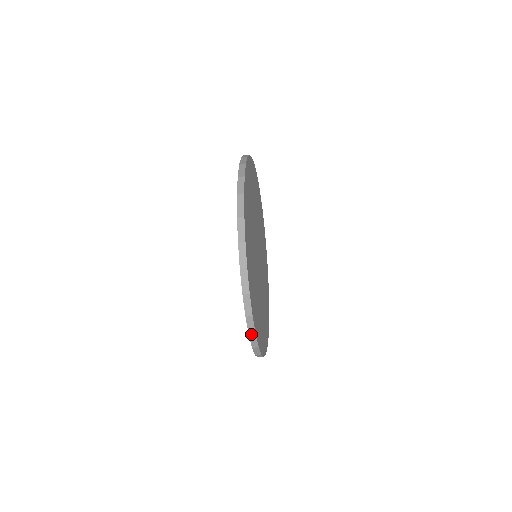
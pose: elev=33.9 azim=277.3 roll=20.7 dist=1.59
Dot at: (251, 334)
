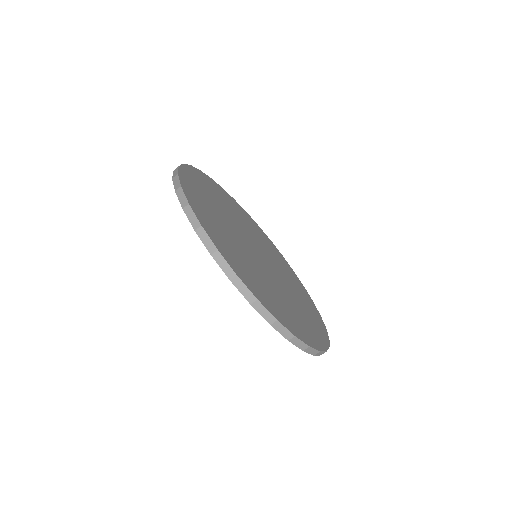
Dot at: (252, 302)
